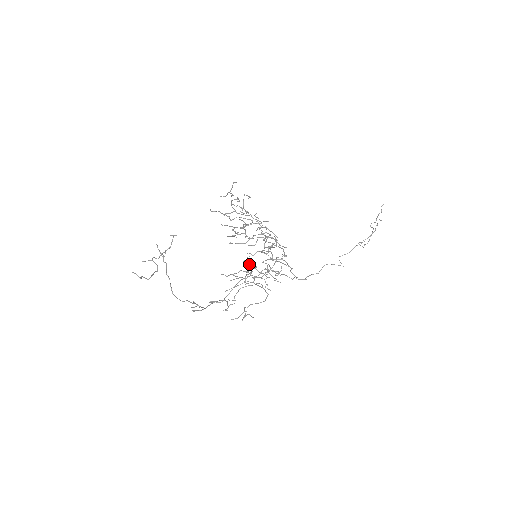
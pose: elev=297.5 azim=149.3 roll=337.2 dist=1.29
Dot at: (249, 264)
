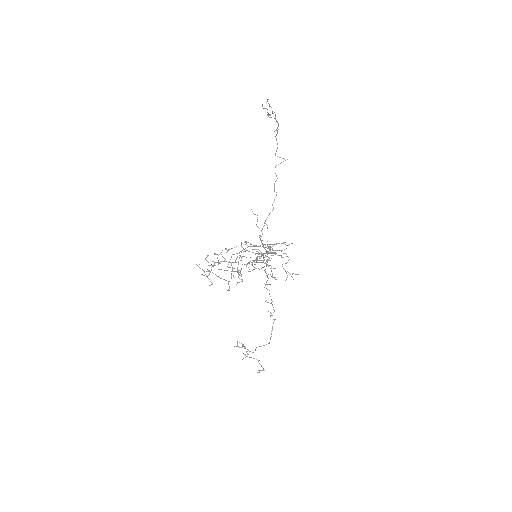
Dot at: occluded
